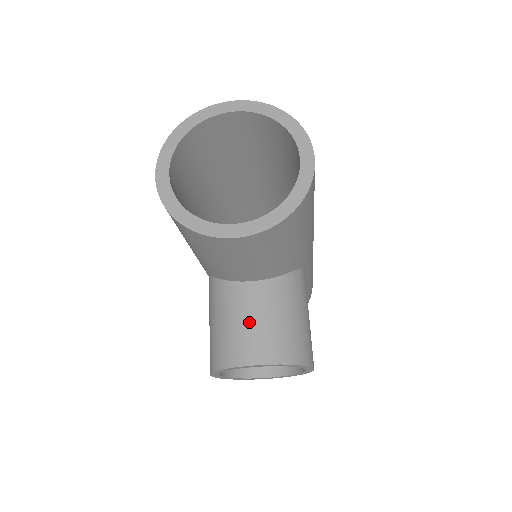
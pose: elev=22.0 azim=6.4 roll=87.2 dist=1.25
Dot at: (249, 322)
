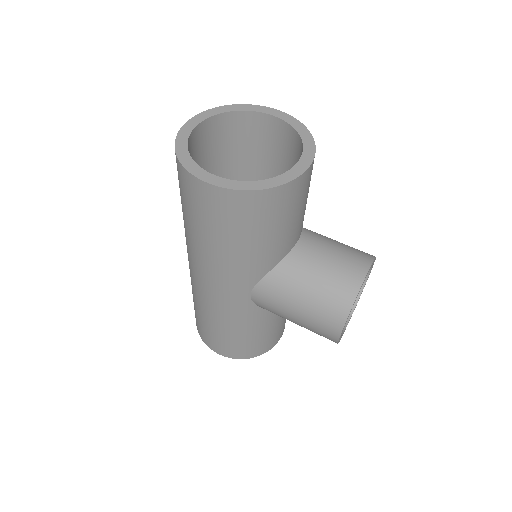
Dot at: (330, 260)
